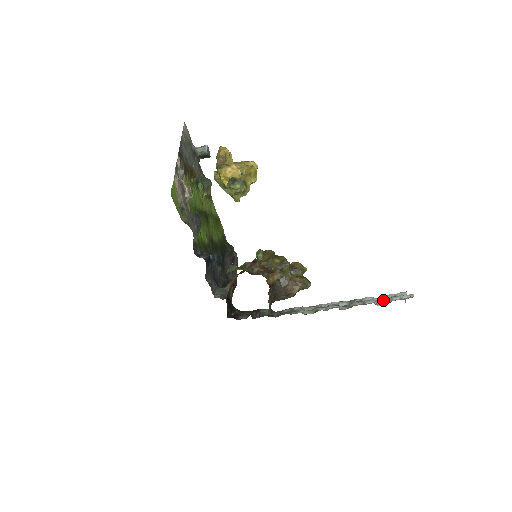
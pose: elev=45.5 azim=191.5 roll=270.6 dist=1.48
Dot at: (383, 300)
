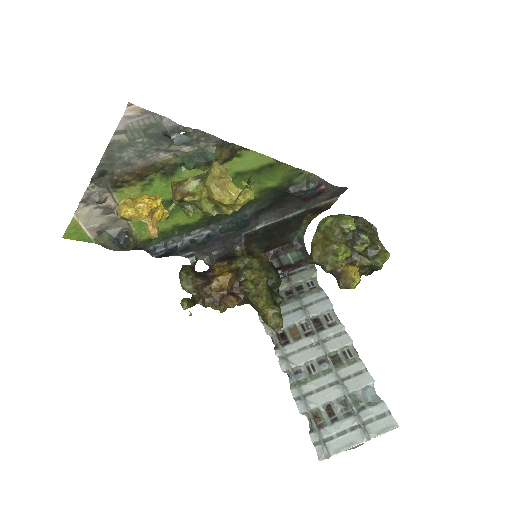
Dot at: (312, 420)
